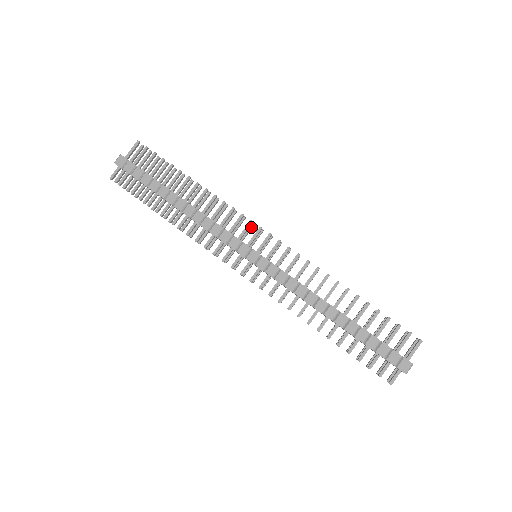
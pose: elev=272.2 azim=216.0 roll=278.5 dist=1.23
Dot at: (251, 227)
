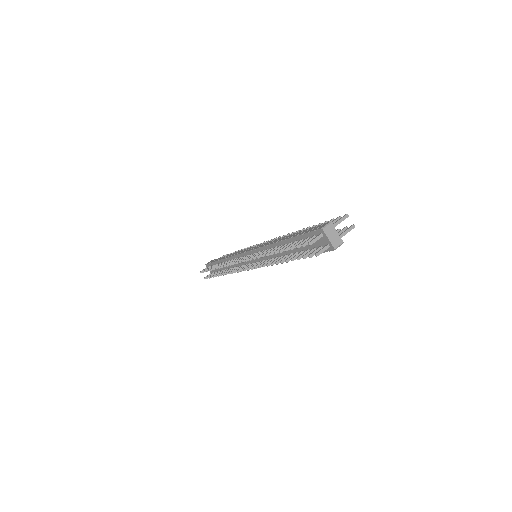
Dot at: occluded
